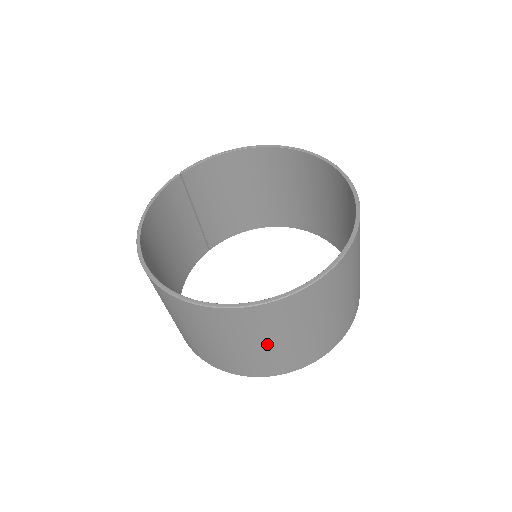
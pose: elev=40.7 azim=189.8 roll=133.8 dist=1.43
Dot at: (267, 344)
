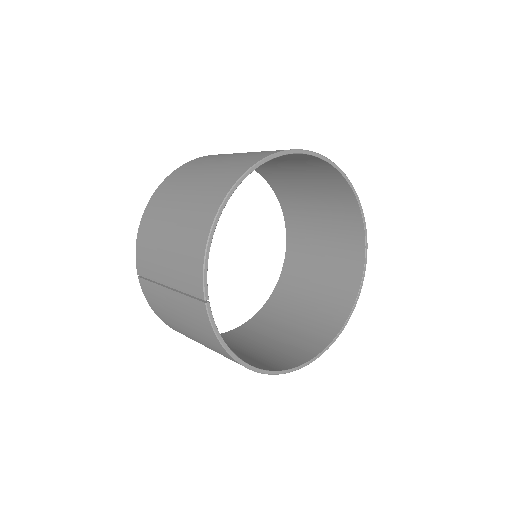
Dot at: (316, 291)
